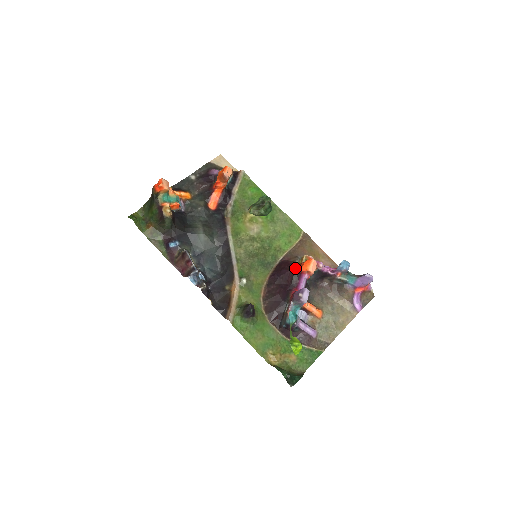
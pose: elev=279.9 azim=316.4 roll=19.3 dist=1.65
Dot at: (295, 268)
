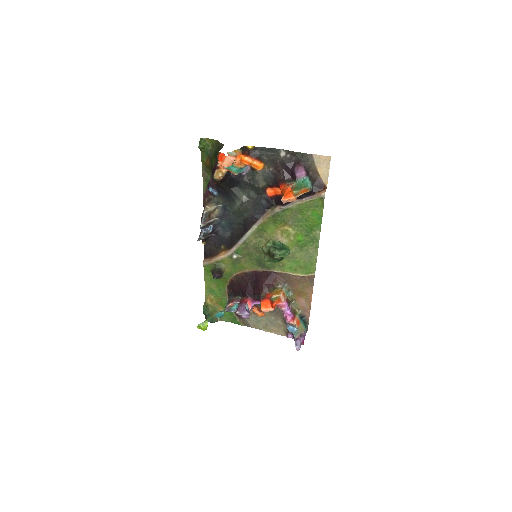
Dot at: (261, 295)
